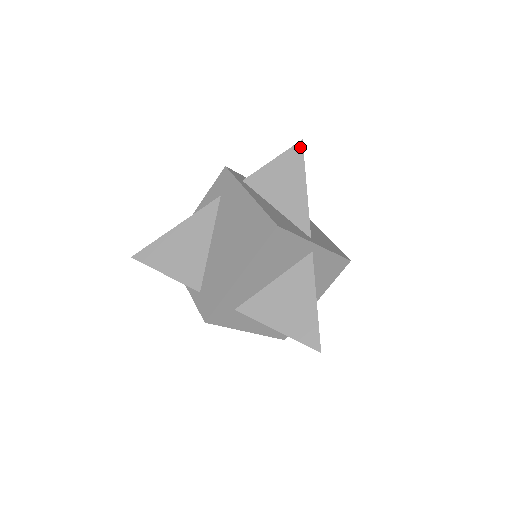
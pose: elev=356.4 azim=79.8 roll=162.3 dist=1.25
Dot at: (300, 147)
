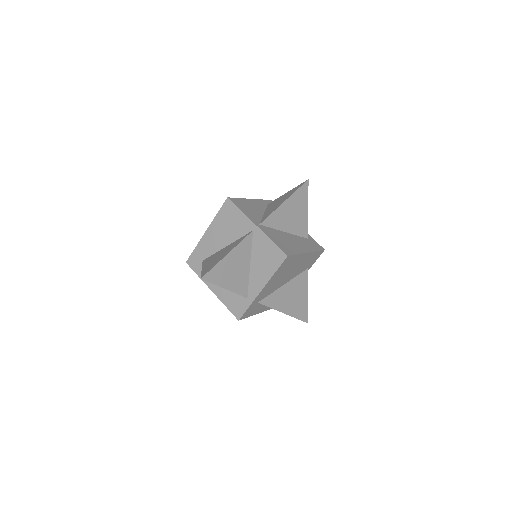
Dot at: (303, 183)
